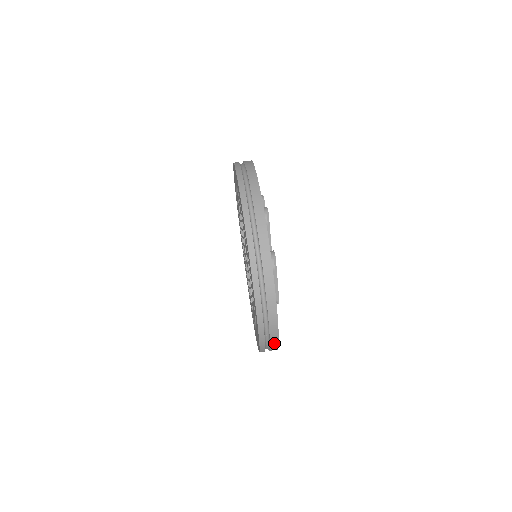
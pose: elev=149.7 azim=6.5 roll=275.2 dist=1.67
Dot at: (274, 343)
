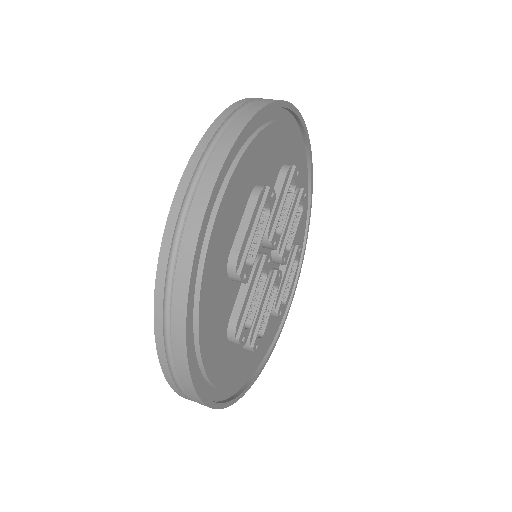
Dot at: (182, 282)
